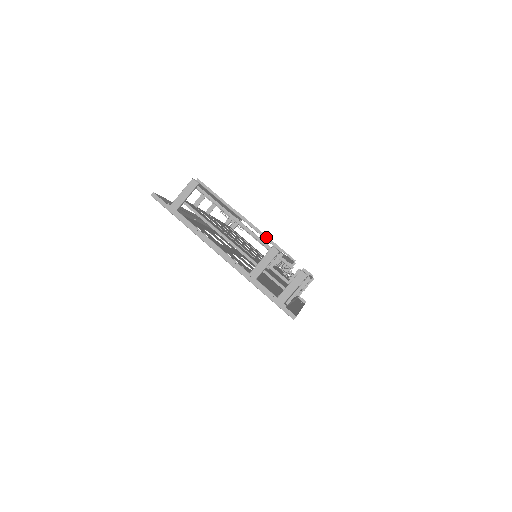
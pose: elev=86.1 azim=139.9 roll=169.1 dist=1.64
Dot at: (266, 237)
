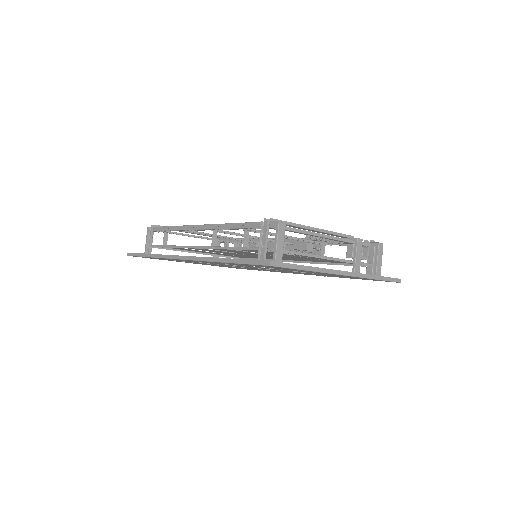
Dot at: (341, 234)
